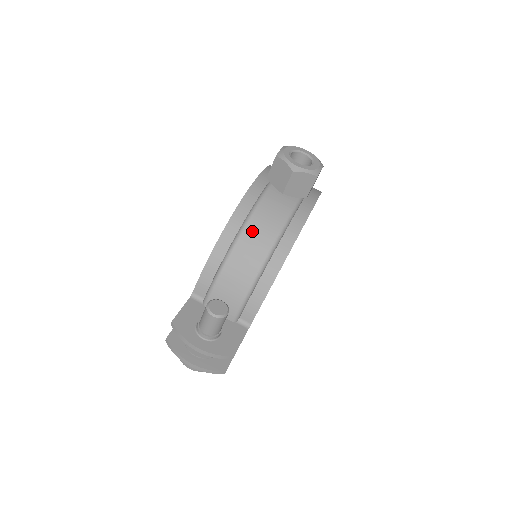
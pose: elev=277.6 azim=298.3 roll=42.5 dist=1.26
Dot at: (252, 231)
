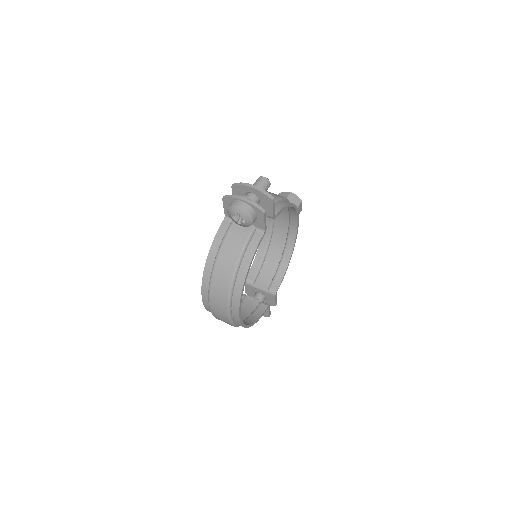
Dot at: occluded
